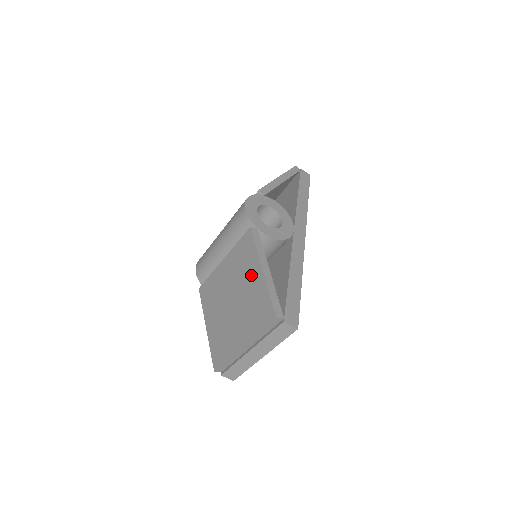
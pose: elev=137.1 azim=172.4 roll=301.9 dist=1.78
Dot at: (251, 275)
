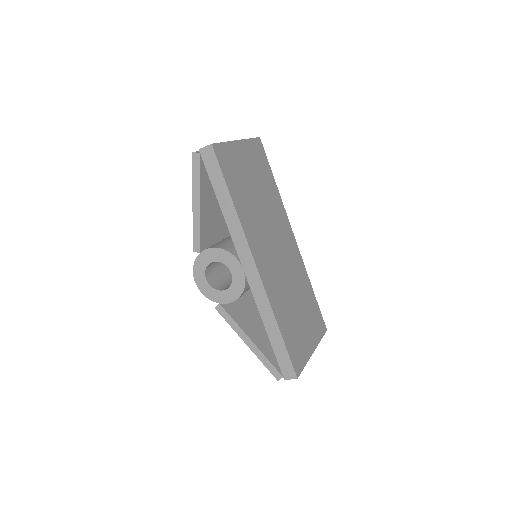
Dot at: occluded
